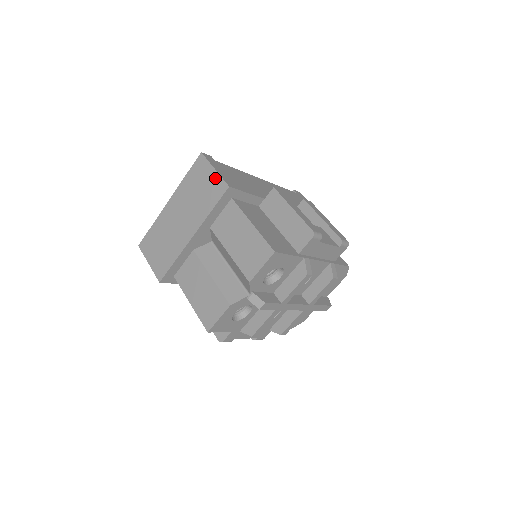
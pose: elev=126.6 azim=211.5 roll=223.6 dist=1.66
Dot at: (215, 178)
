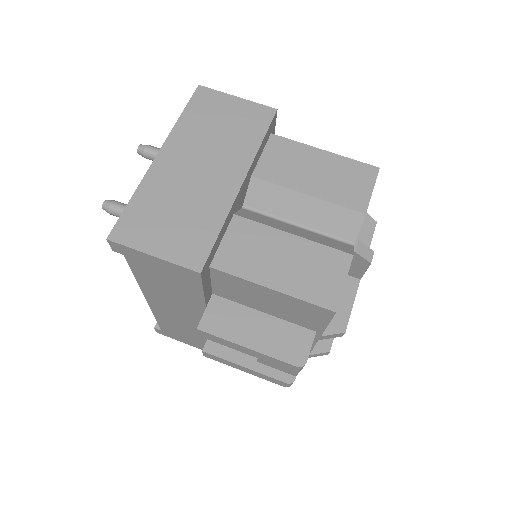
Dot at: (245, 106)
